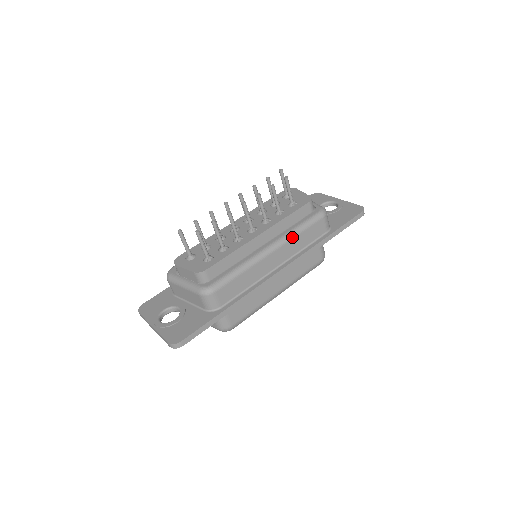
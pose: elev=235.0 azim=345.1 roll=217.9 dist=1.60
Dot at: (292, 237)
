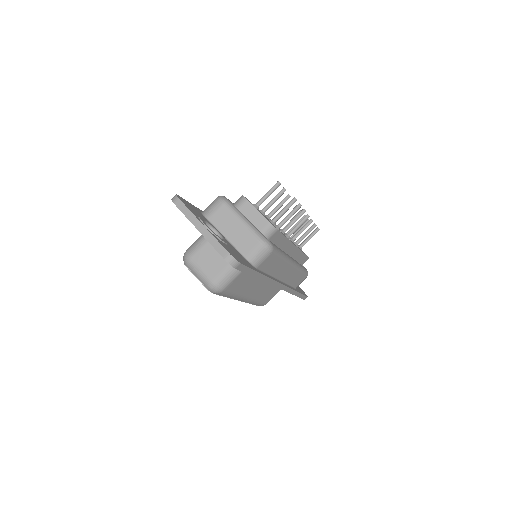
Dot at: (299, 269)
